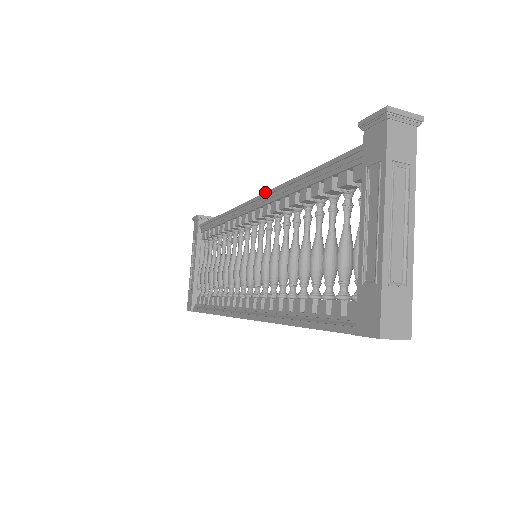
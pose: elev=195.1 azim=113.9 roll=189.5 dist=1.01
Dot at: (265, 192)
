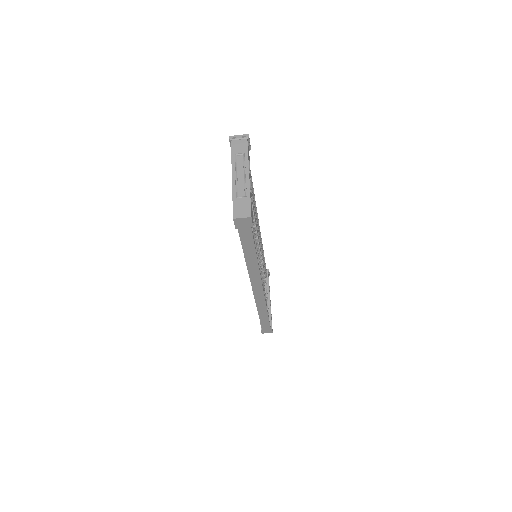
Dot at: occluded
